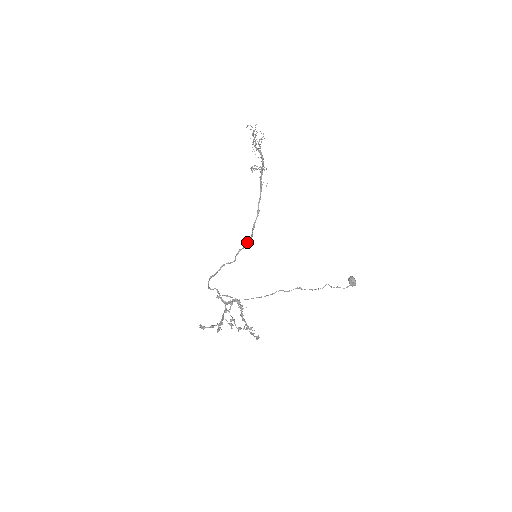
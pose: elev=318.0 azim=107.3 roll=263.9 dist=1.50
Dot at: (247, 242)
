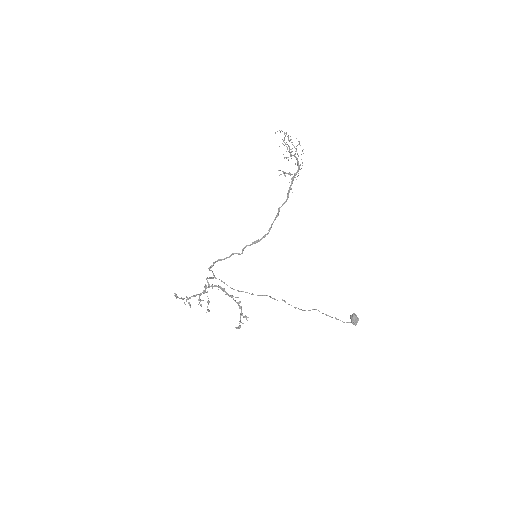
Dot at: (255, 241)
